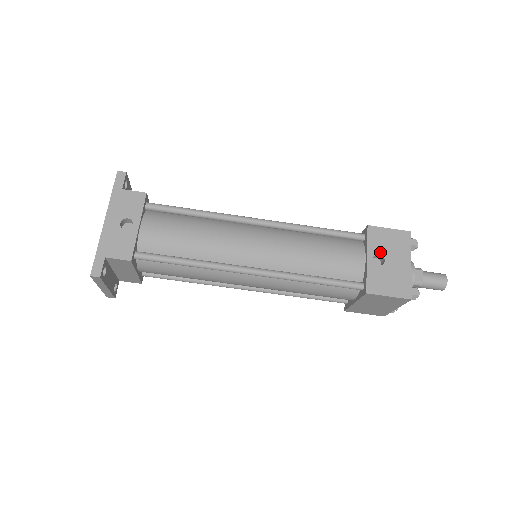
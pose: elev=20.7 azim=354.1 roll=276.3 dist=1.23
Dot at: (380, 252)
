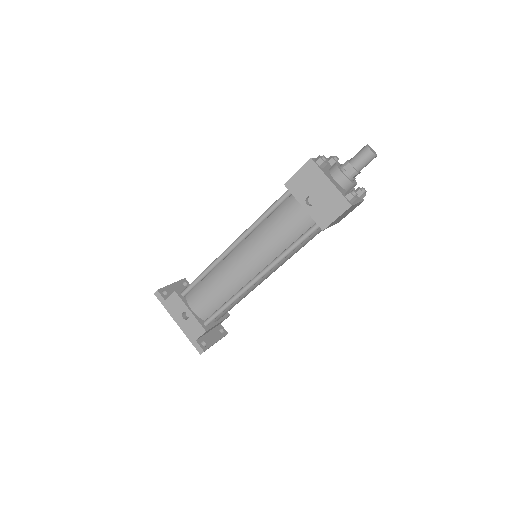
Dot at: (306, 195)
